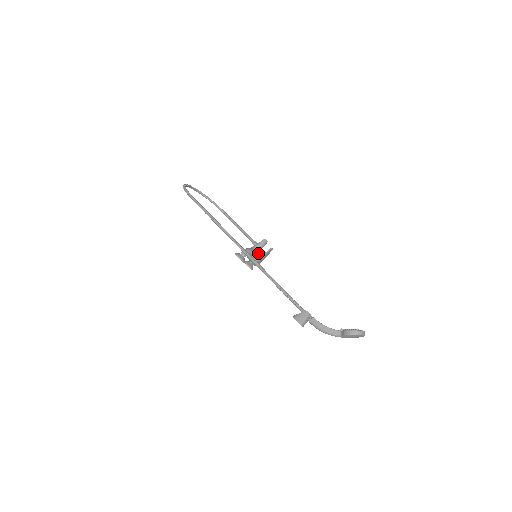
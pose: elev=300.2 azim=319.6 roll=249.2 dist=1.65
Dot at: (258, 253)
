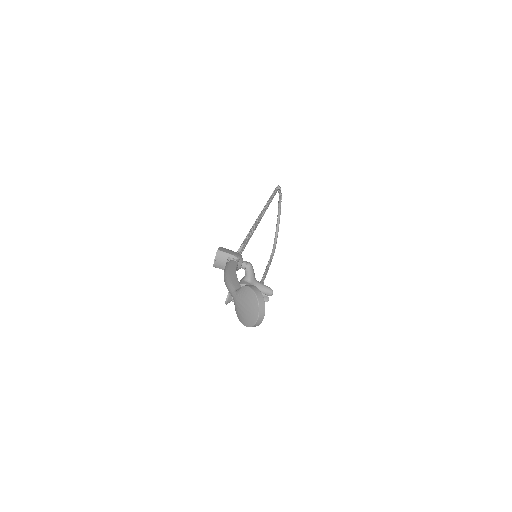
Dot at: occluded
